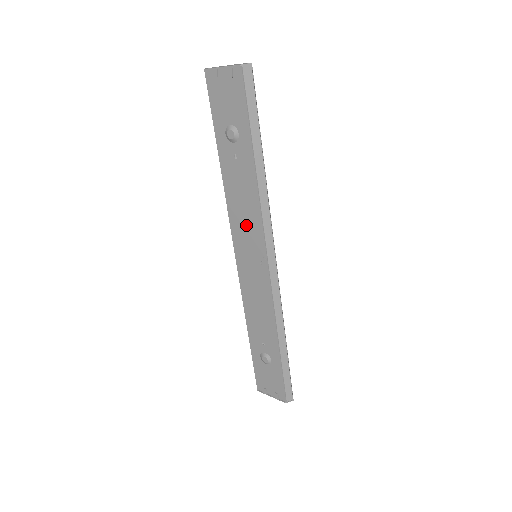
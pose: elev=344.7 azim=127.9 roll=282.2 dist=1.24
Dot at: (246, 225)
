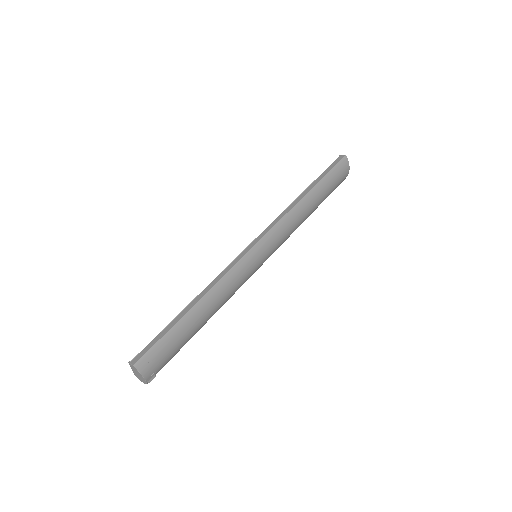
Dot at: occluded
